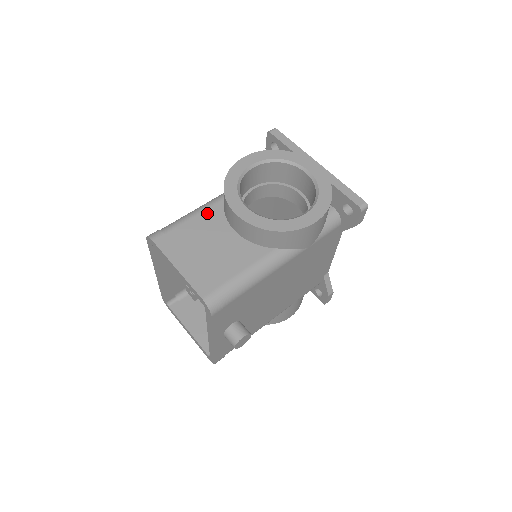
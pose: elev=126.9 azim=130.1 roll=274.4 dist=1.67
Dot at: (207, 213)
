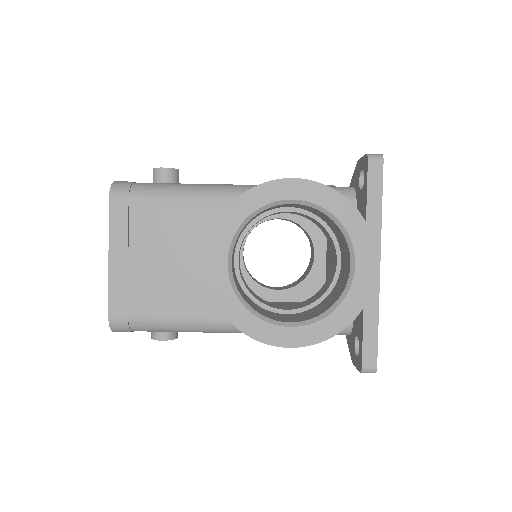
Dot at: (199, 208)
